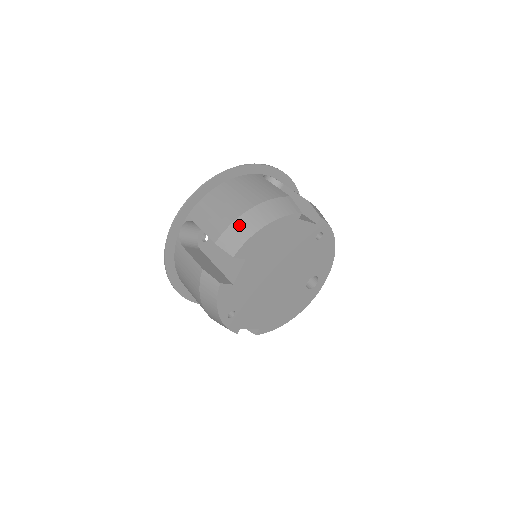
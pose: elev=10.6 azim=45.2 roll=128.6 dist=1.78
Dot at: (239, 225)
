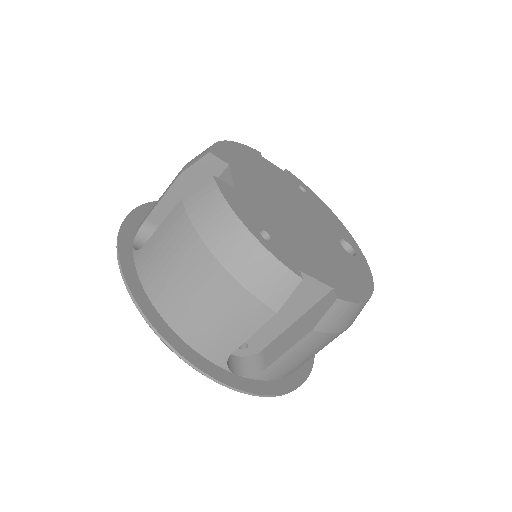
Dot at: occluded
